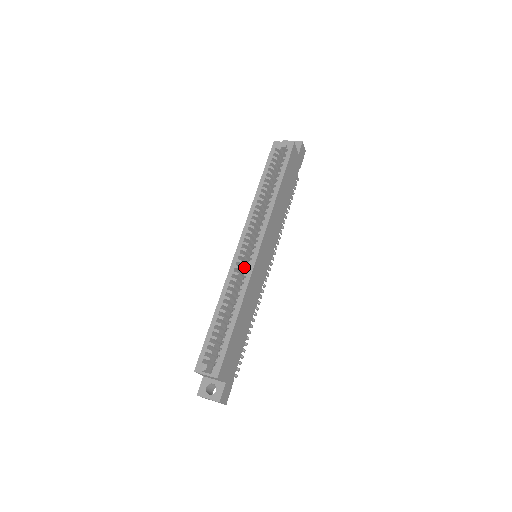
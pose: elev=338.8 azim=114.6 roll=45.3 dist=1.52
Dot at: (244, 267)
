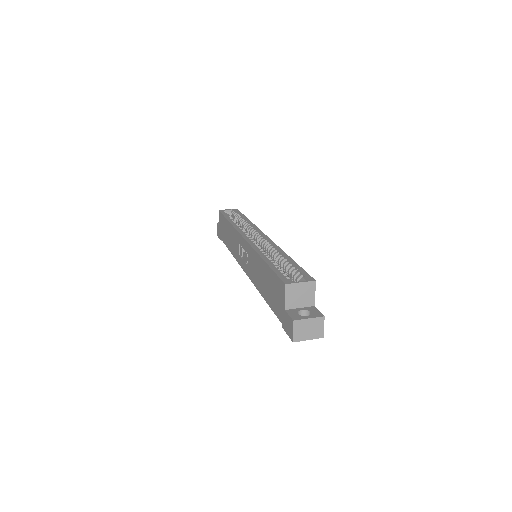
Dot at: occluded
